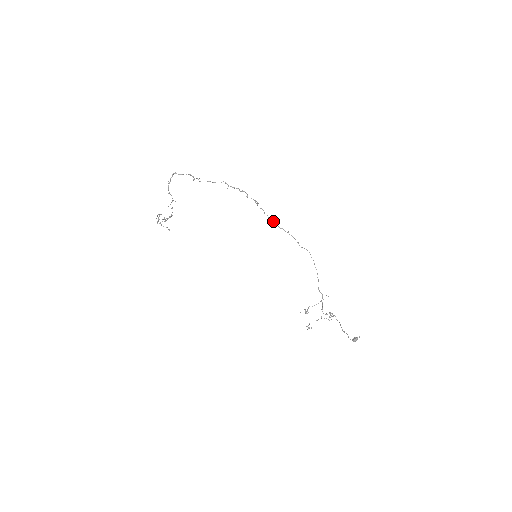
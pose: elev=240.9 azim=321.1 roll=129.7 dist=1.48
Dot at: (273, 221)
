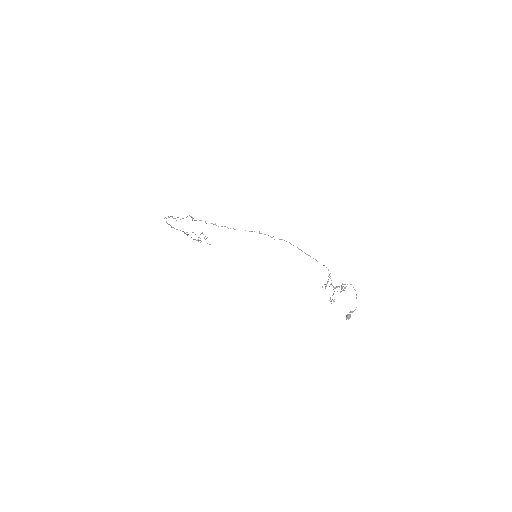
Dot at: occluded
